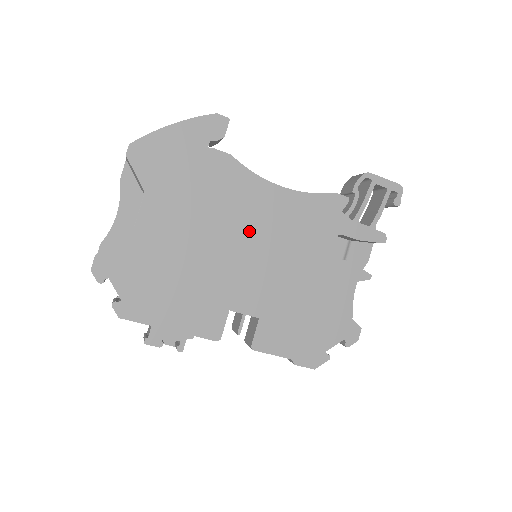
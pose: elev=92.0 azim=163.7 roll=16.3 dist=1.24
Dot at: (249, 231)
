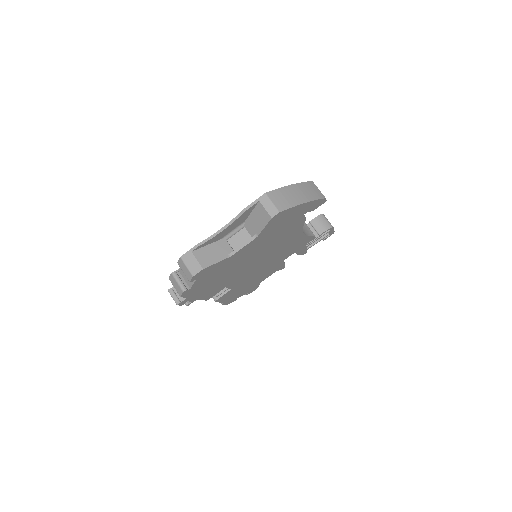
Dot at: (271, 253)
